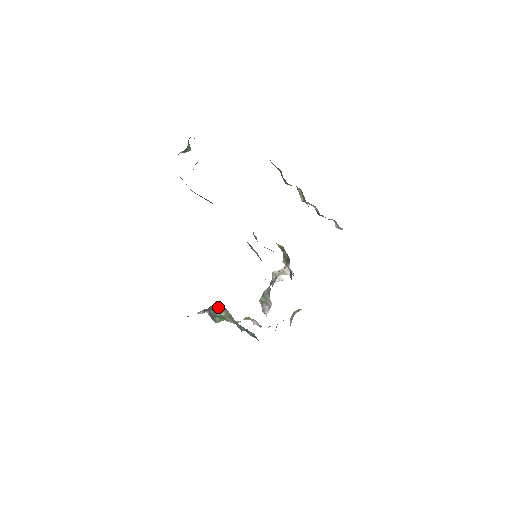
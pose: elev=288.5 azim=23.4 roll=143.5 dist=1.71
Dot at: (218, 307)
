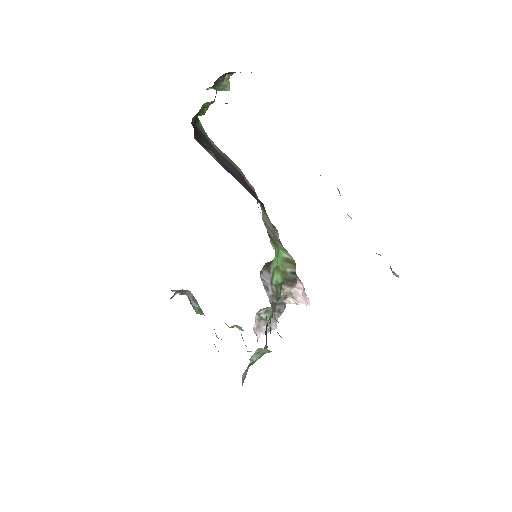
Dot at: (192, 295)
